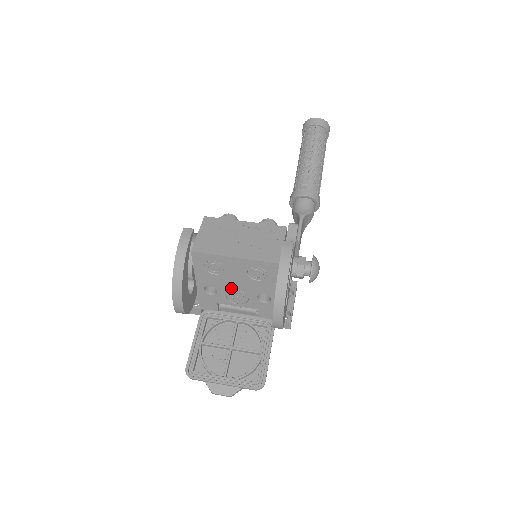
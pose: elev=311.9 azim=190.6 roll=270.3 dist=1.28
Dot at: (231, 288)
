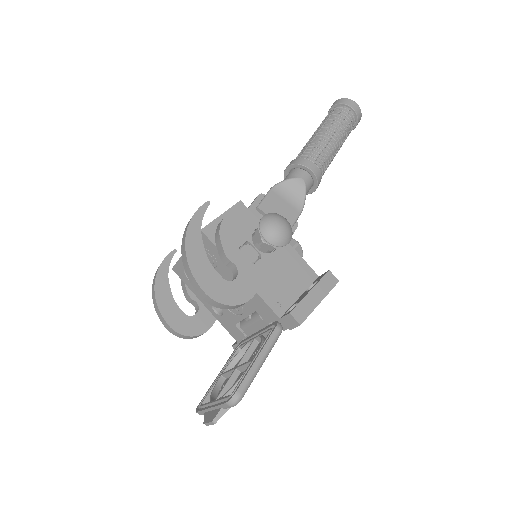
Dot at: occluded
